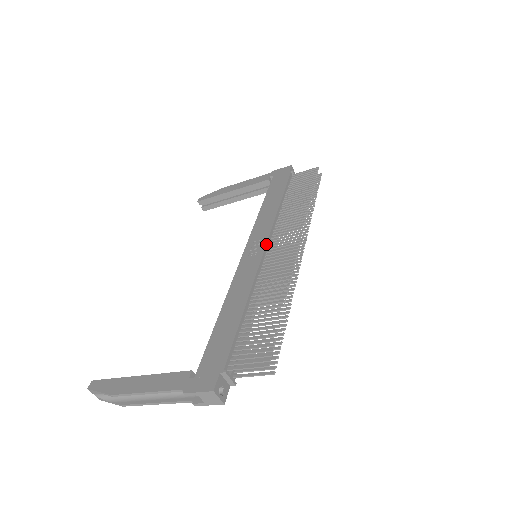
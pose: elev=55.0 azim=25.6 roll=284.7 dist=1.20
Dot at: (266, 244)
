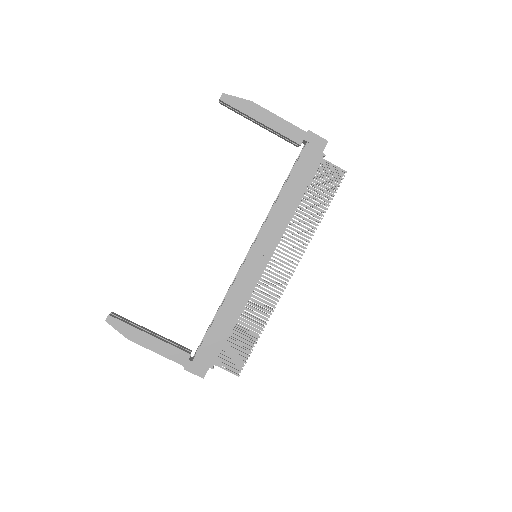
Dot at: (269, 259)
